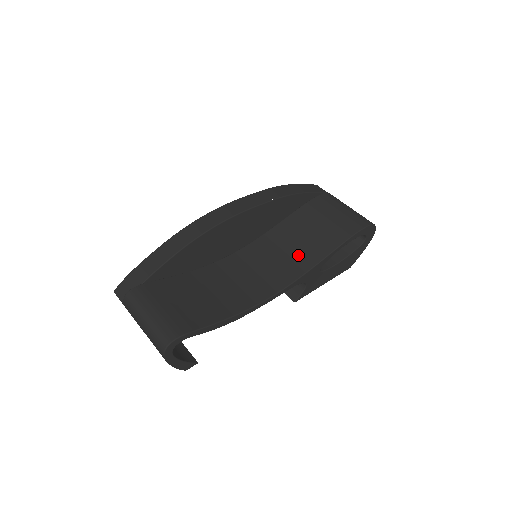
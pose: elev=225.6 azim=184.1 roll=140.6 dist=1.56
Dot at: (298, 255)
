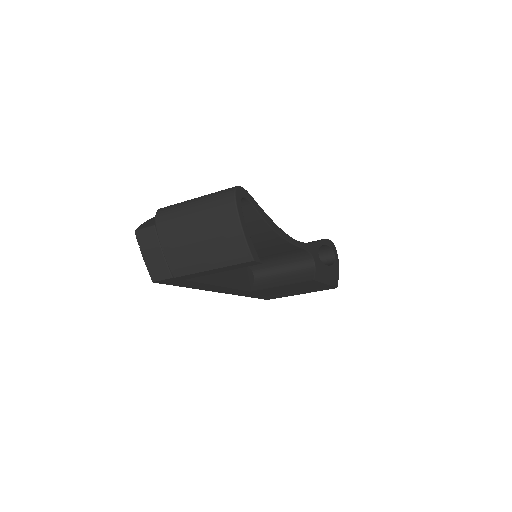
Dot at: occluded
